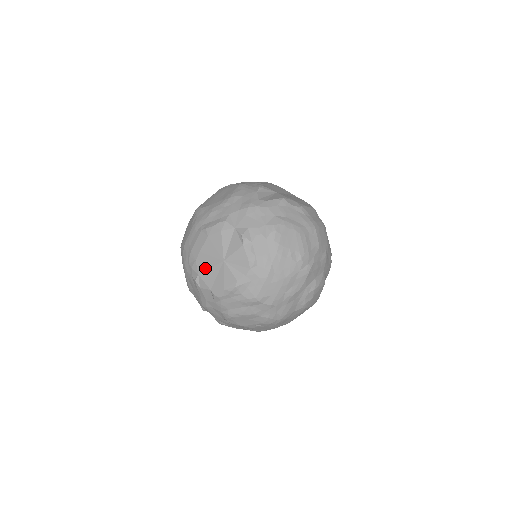
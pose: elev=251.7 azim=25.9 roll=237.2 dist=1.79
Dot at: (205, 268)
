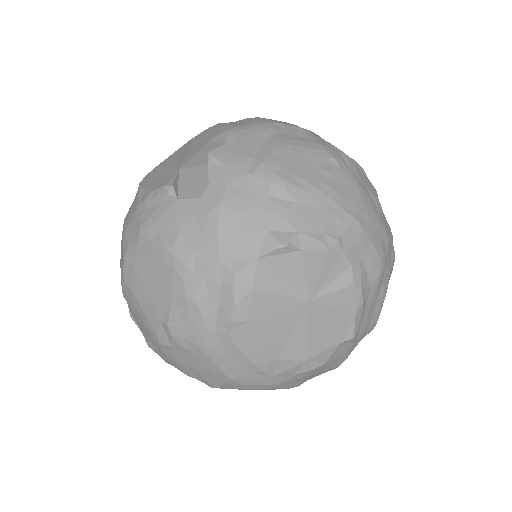
Dot at: (302, 344)
